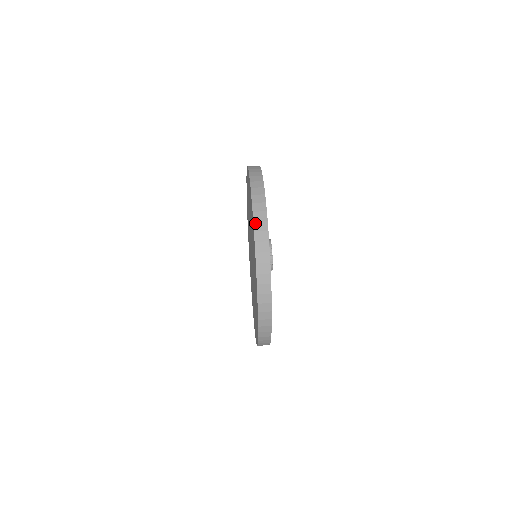
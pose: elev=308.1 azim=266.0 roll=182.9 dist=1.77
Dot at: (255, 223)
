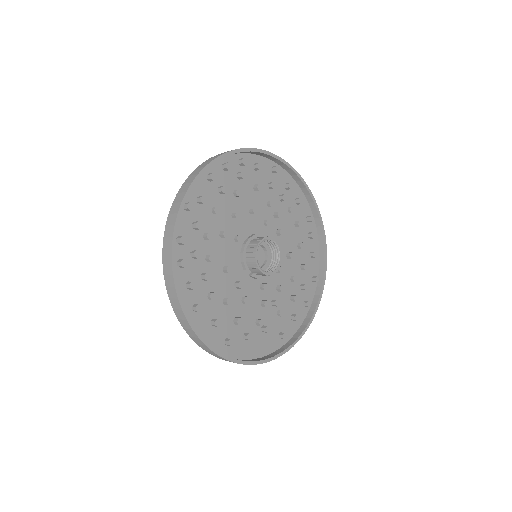
Dot at: (288, 173)
